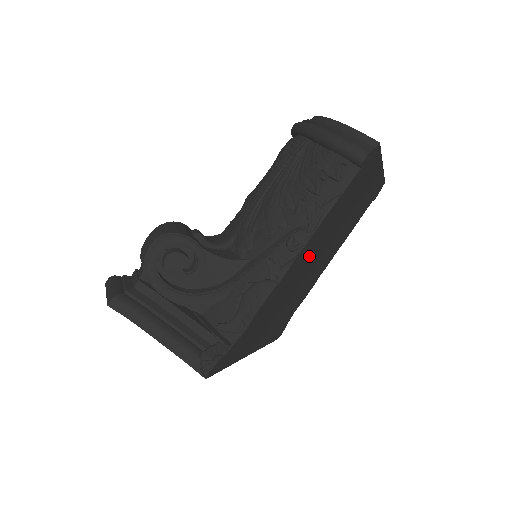
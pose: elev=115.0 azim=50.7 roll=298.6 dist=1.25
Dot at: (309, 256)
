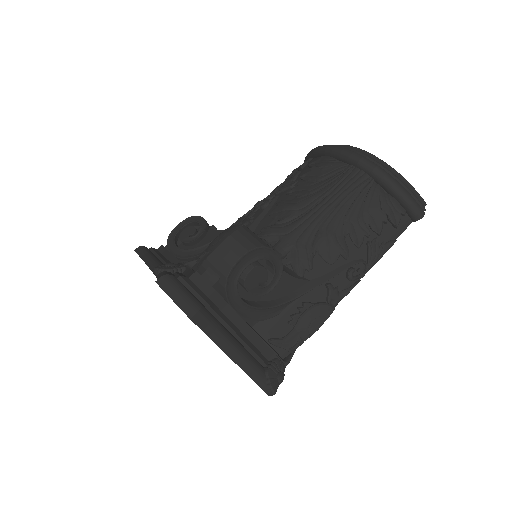
Dot at: occluded
